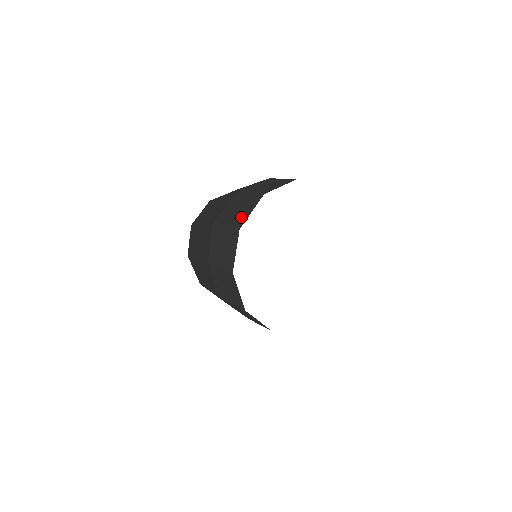
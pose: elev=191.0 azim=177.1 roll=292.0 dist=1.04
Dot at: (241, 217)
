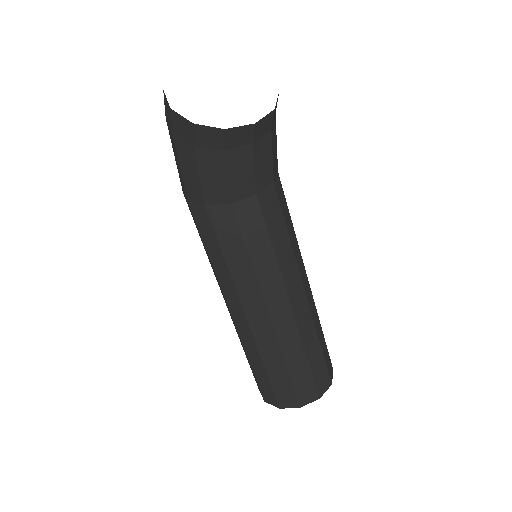
Dot at: occluded
